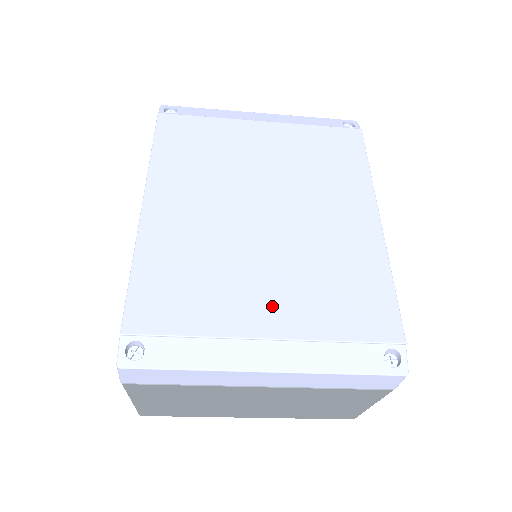
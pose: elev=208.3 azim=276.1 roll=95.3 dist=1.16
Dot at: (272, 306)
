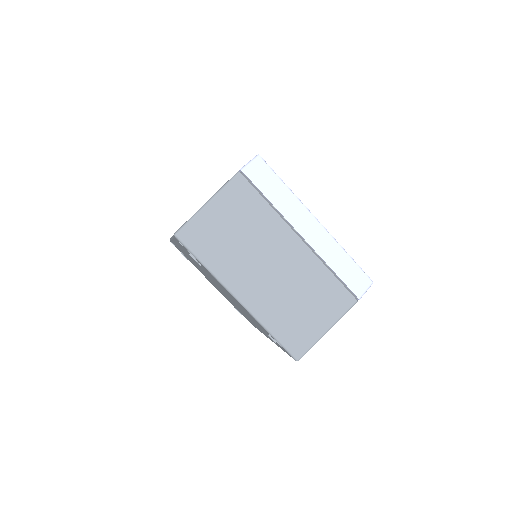
Dot at: occluded
